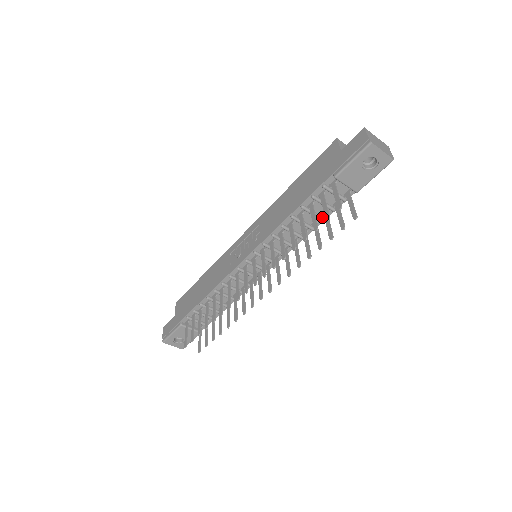
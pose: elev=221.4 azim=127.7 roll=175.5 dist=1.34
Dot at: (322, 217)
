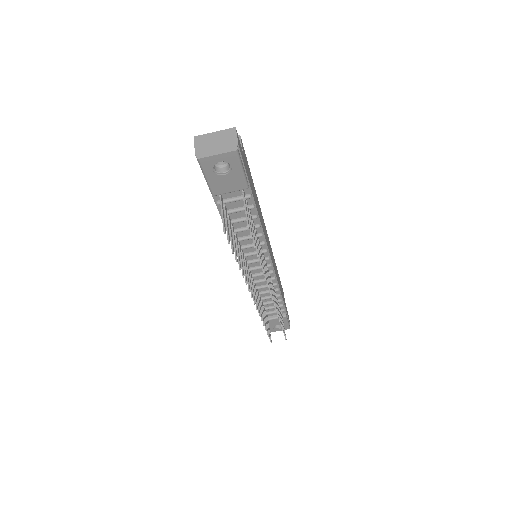
Dot at: (252, 216)
